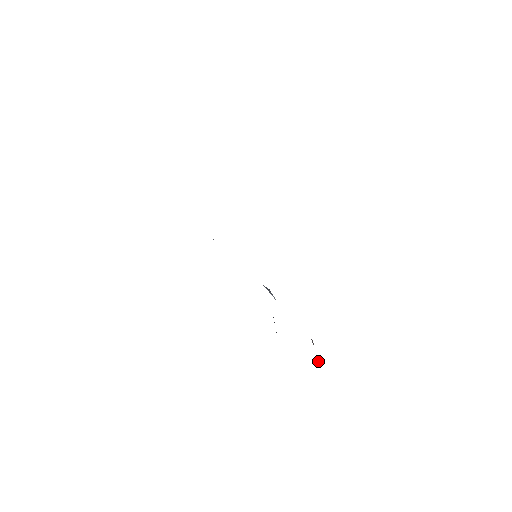
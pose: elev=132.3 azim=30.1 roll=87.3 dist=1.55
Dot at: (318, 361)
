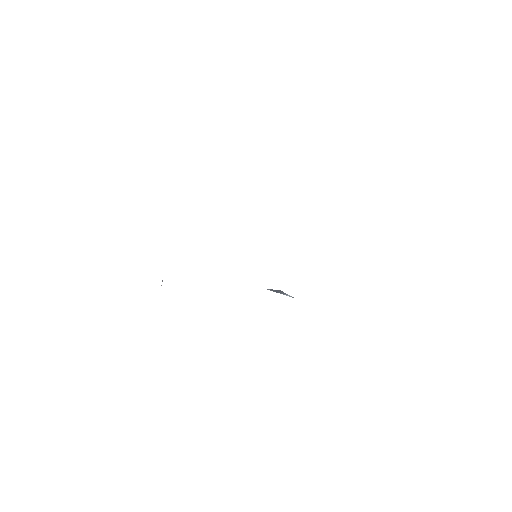
Dot at: occluded
